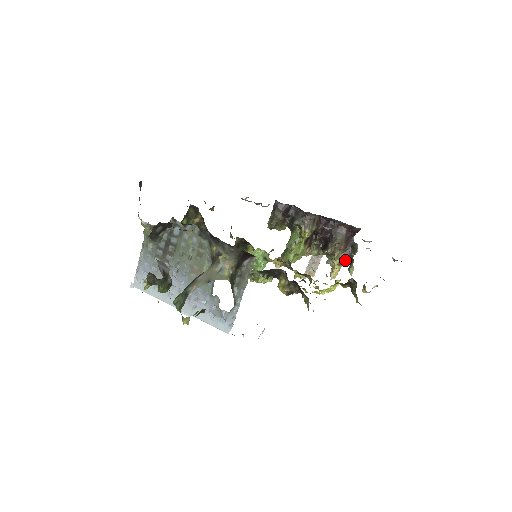
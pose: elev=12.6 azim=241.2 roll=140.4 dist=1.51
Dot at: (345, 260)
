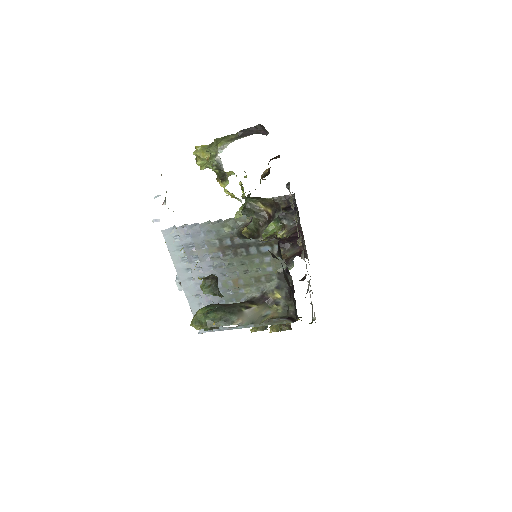
Dot at: occluded
